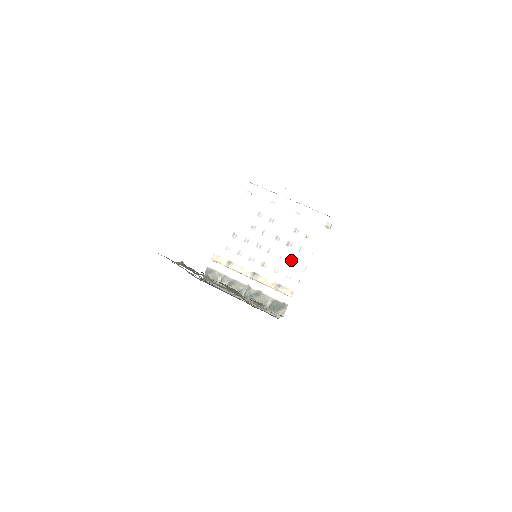
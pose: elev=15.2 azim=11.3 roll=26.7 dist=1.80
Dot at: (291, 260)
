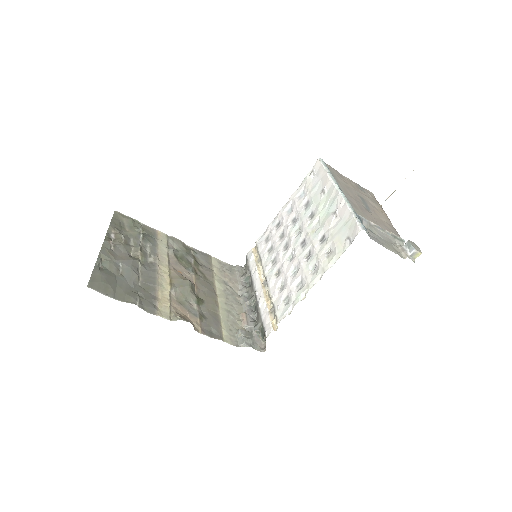
Dot at: (298, 279)
